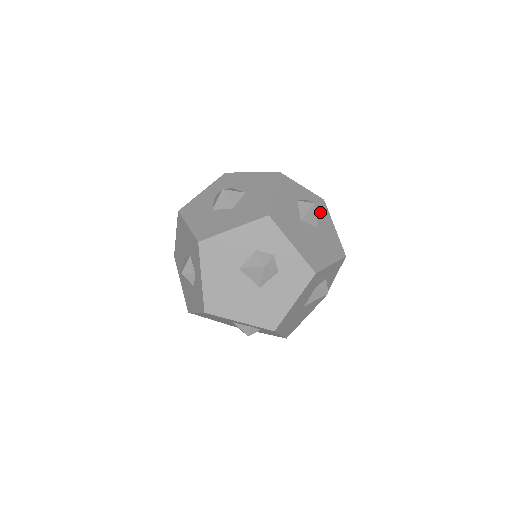
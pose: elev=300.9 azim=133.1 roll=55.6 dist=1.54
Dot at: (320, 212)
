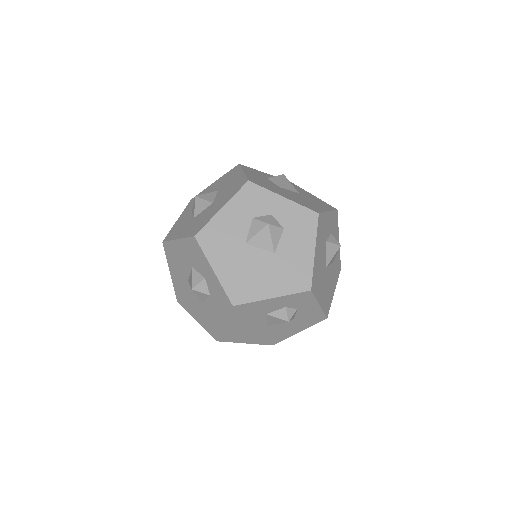
Dot at: occluded
